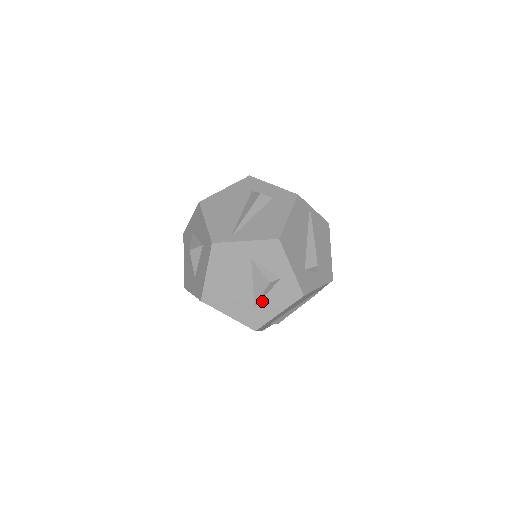
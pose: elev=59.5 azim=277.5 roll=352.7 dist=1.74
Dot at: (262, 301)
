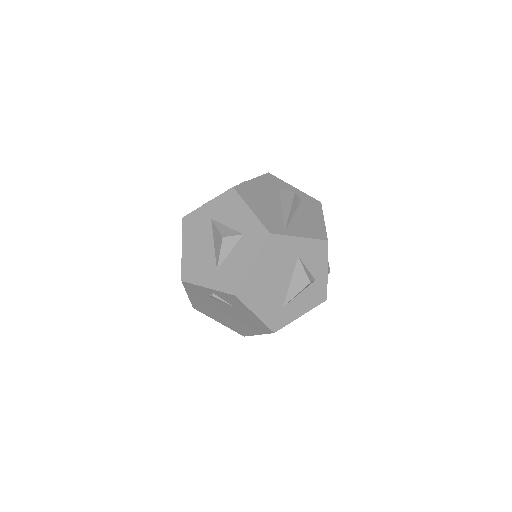
Dot at: (292, 301)
